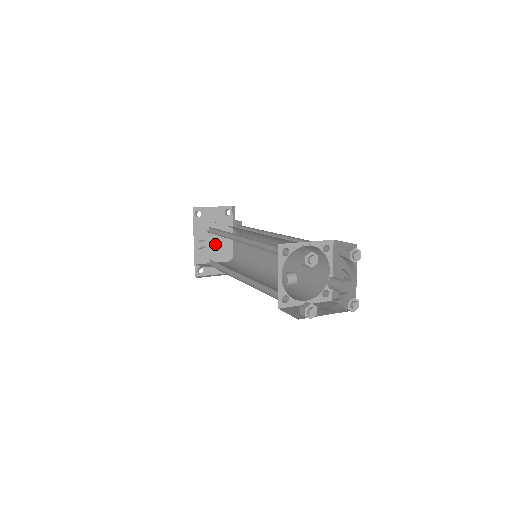
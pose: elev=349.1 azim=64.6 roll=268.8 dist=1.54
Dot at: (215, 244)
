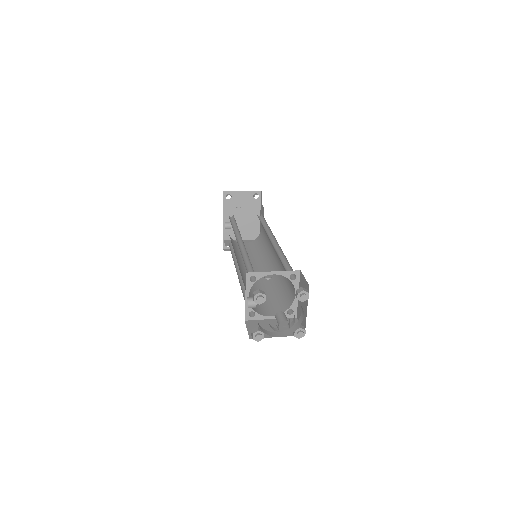
Dot at: (243, 223)
